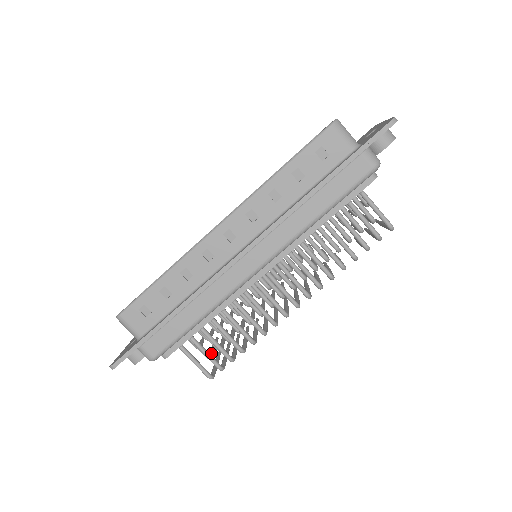
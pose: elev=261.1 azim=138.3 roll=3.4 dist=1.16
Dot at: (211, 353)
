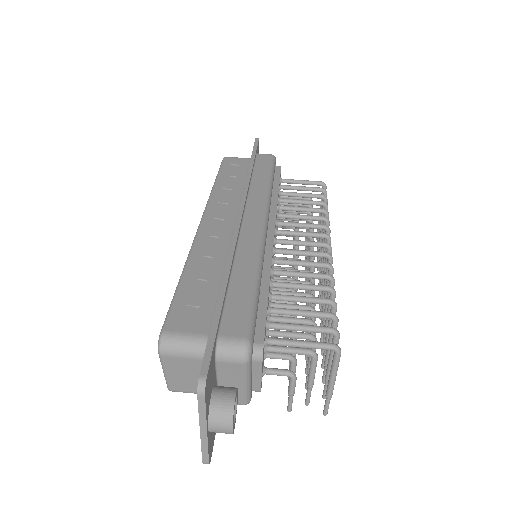
Dot at: (311, 359)
